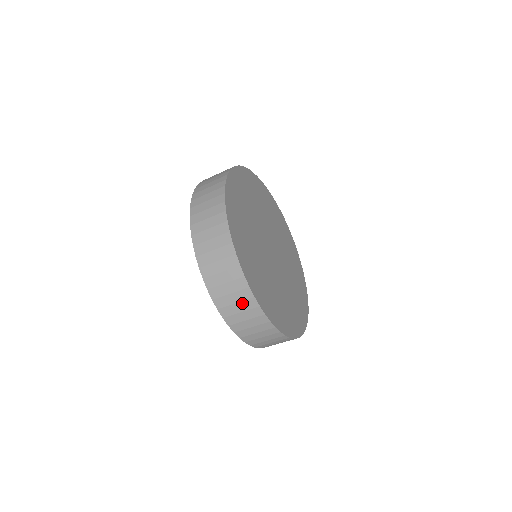
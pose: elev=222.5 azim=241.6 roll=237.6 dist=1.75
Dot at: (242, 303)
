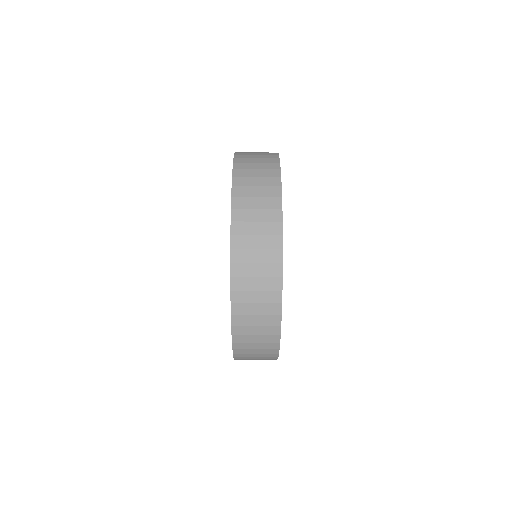
Dot at: occluded
